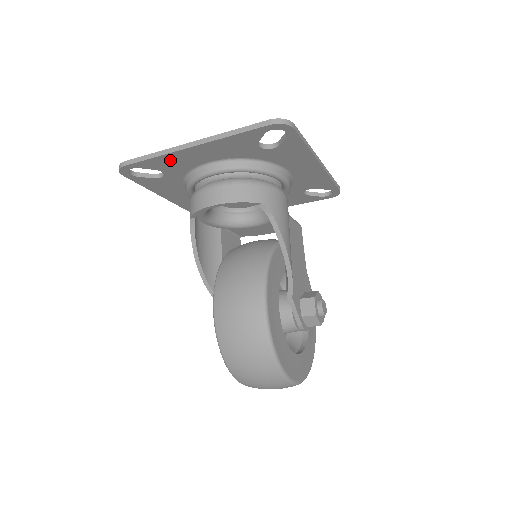
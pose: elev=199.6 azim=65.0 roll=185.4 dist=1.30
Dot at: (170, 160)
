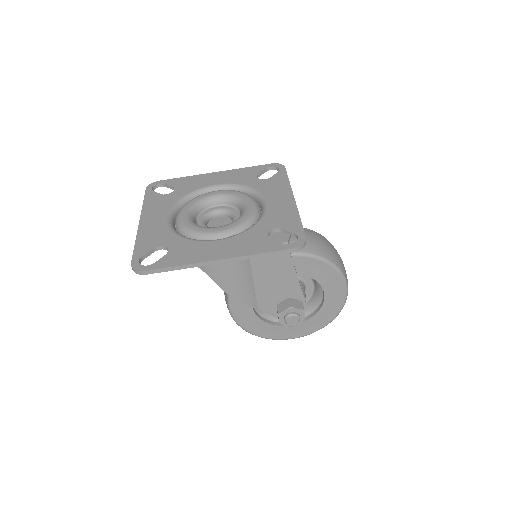
Dot at: occluded
